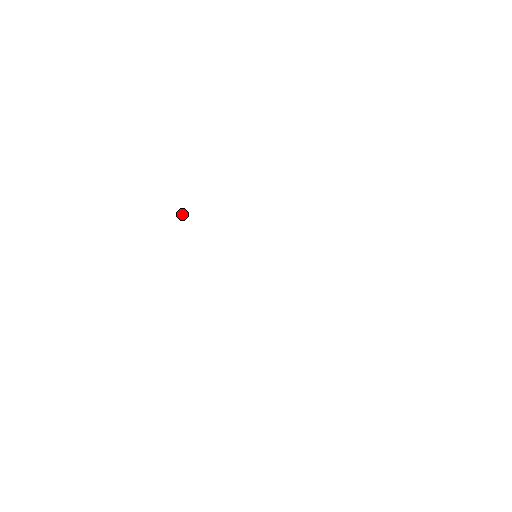
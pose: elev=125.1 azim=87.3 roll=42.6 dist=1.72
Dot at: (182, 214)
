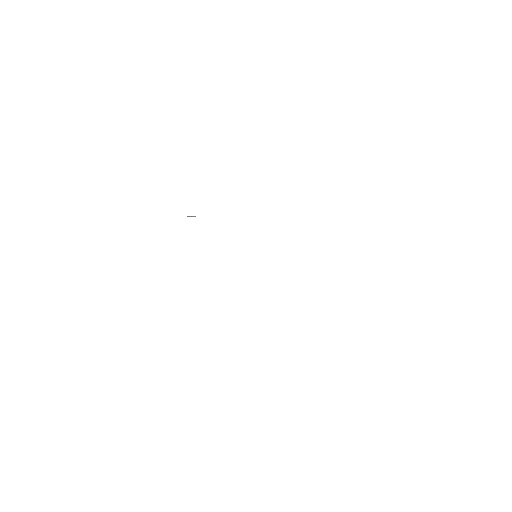
Dot at: (187, 216)
